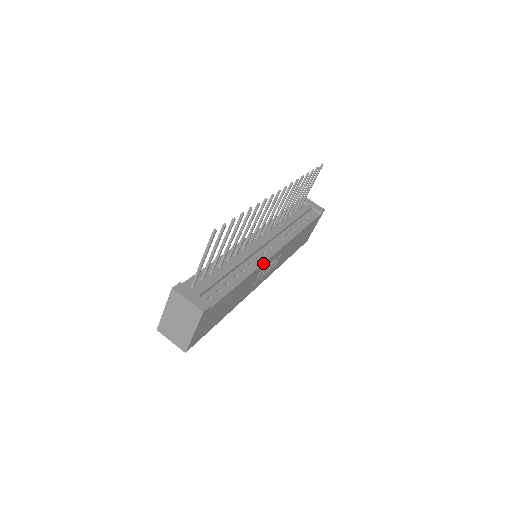
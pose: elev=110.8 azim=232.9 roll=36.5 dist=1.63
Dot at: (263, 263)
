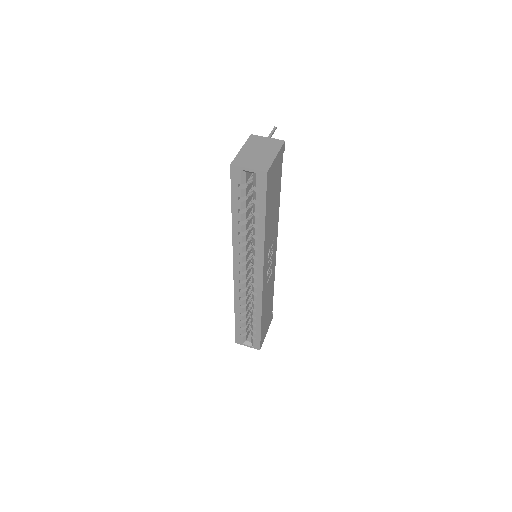
Dot at: (277, 229)
